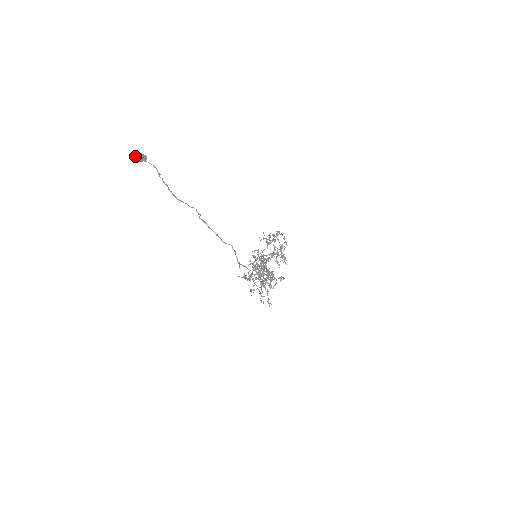
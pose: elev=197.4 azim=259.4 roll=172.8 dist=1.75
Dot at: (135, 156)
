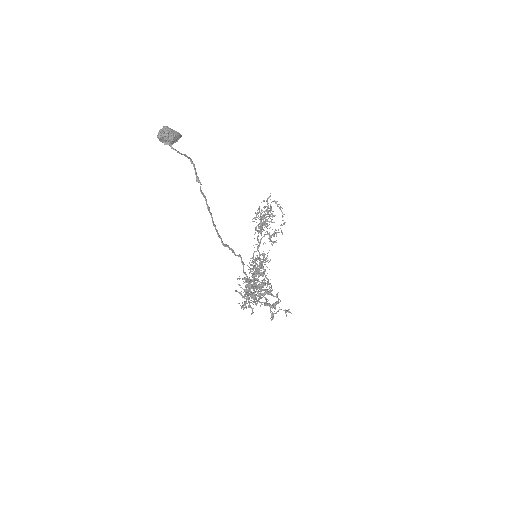
Dot at: (166, 139)
